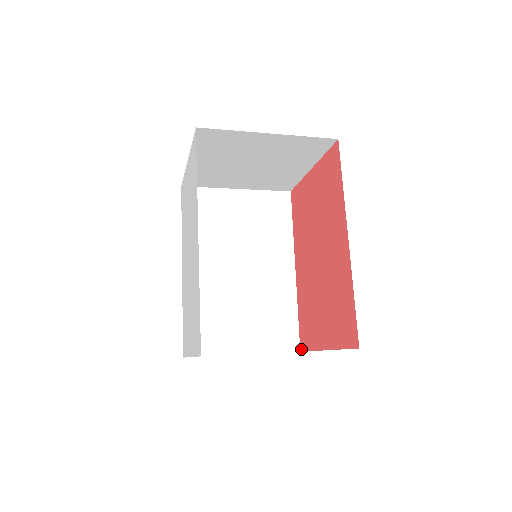
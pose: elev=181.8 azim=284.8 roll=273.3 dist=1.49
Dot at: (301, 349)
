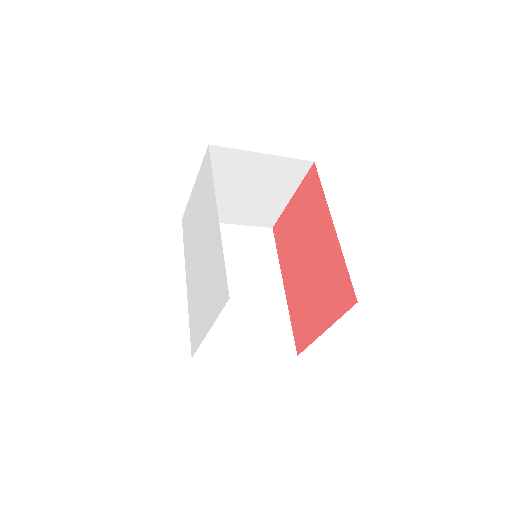
Dot at: (298, 352)
